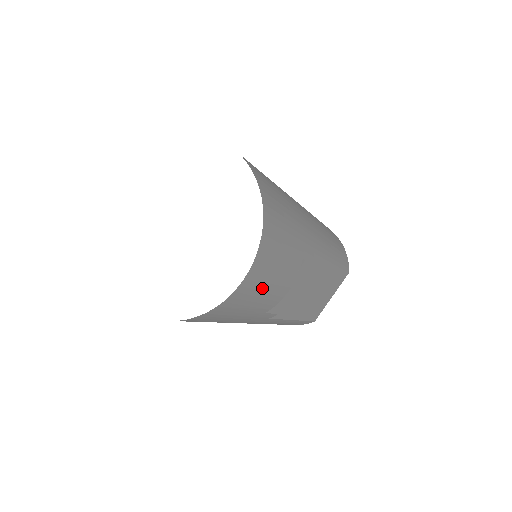
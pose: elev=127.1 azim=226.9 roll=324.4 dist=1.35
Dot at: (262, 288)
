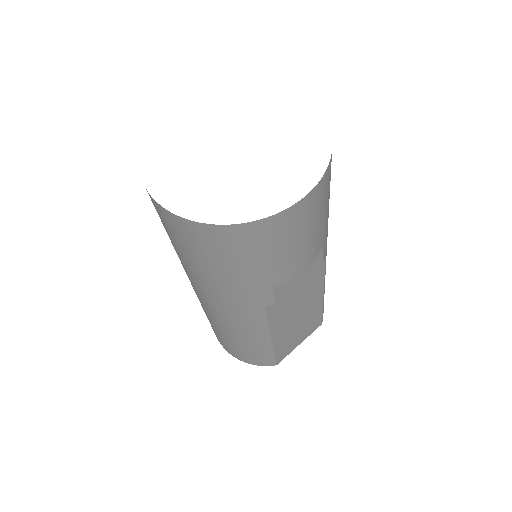
Dot at: (299, 235)
